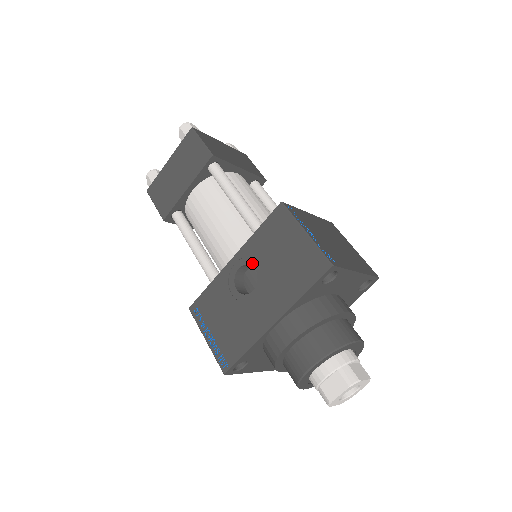
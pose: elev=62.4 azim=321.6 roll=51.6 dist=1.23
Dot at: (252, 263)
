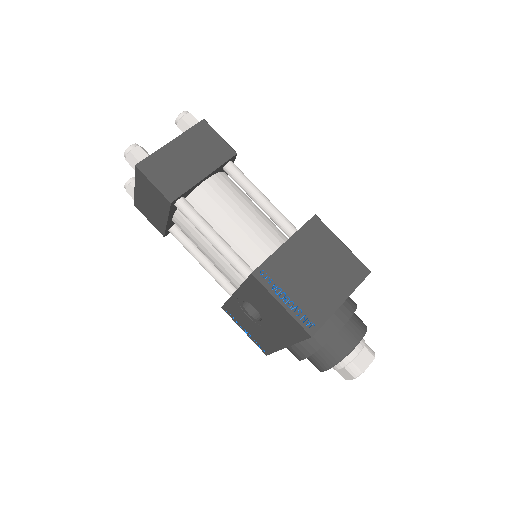
Dot at: (251, 304)
